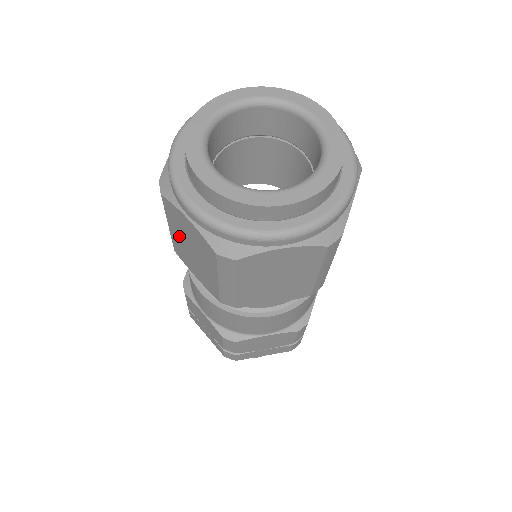
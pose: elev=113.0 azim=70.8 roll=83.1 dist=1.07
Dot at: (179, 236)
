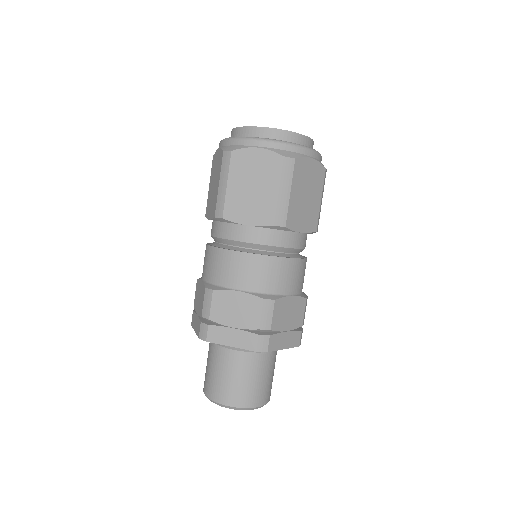
Dot at: (211, 184)
